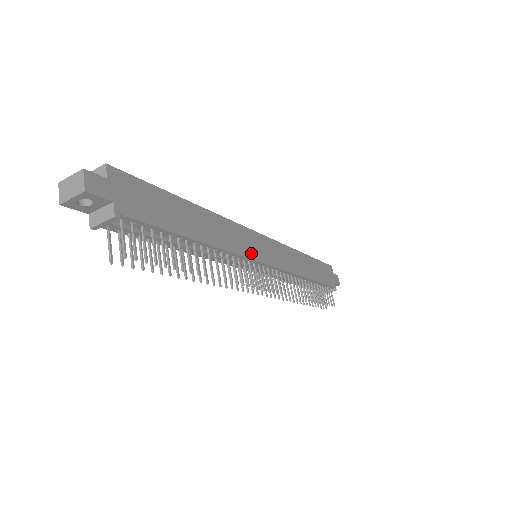
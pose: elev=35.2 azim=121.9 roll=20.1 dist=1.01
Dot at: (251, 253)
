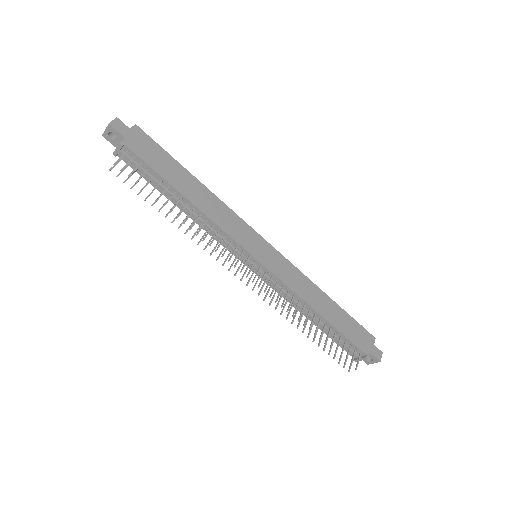
Dot at: (240, 240)
